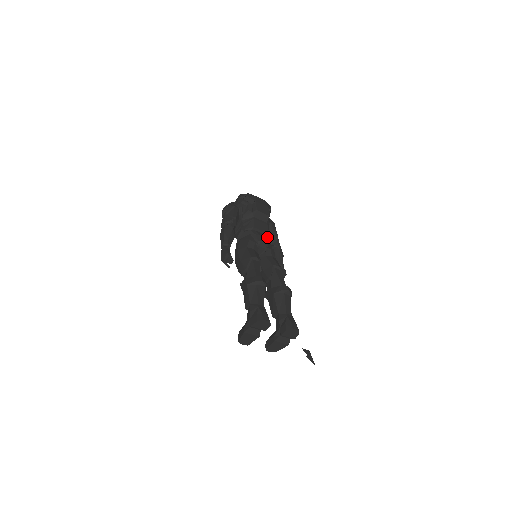
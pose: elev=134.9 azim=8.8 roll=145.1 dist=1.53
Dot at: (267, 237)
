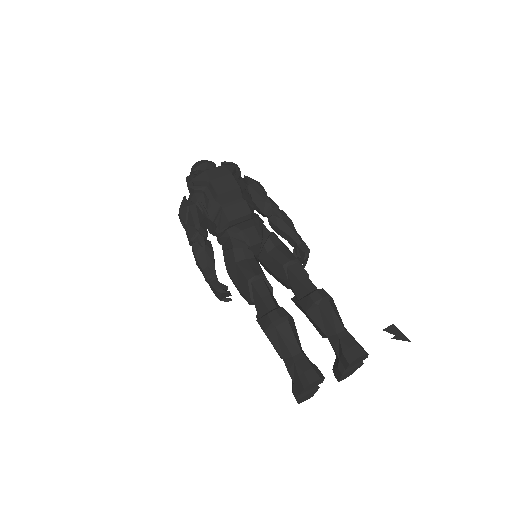
Dot at: (254, 222)
